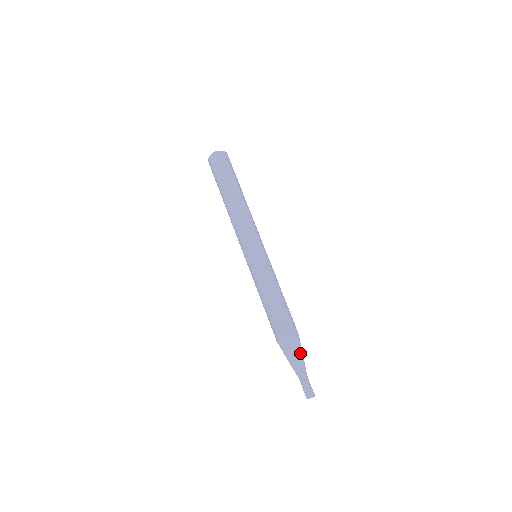
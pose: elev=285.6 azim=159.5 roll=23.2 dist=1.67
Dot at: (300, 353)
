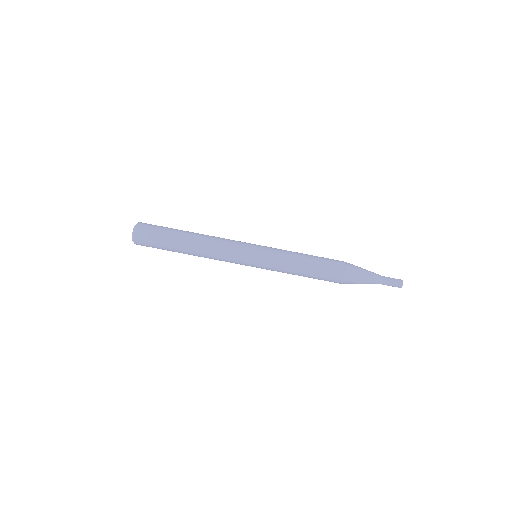
Dot at: (362, 269)
